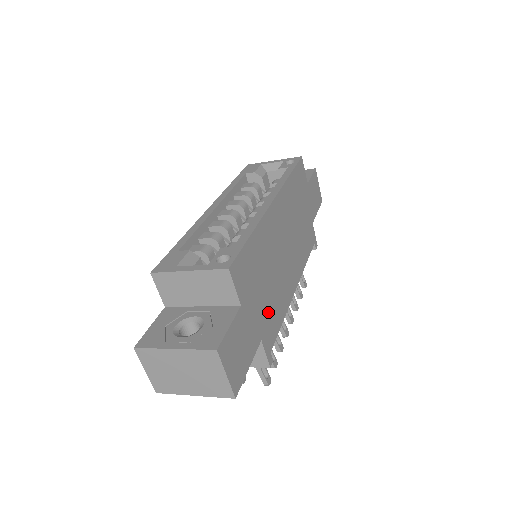
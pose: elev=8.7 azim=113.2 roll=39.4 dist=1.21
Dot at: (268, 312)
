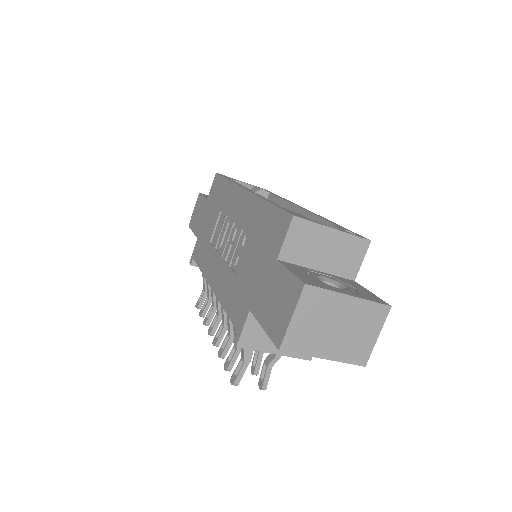
Dot at: occluded
